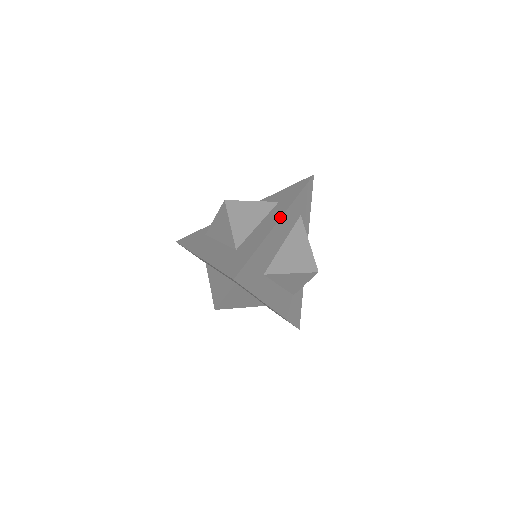
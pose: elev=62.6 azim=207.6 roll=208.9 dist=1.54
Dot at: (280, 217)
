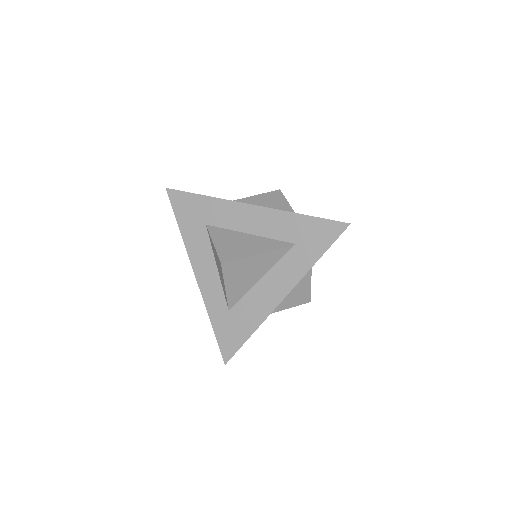
Dot at: occluded
